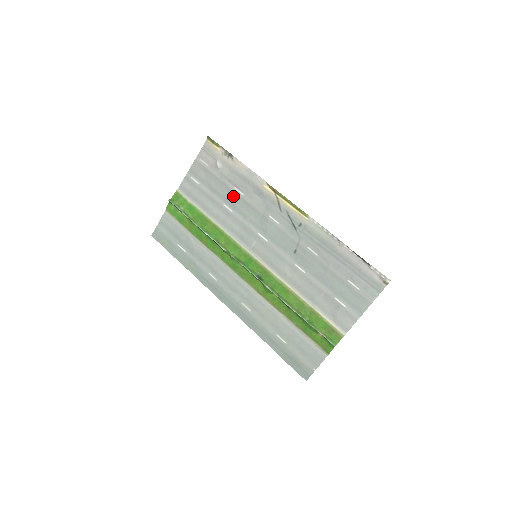
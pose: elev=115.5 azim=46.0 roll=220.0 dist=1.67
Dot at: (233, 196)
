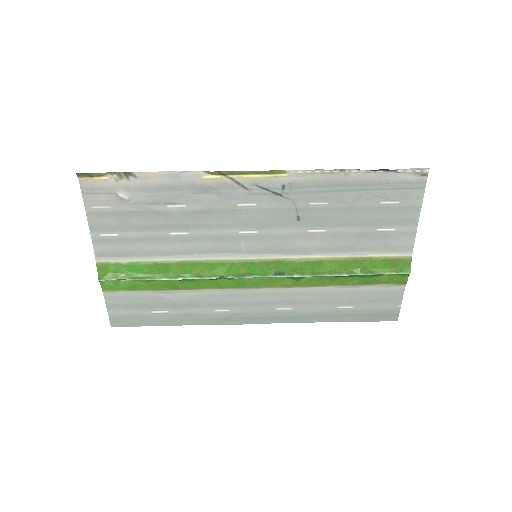
Dot at: (174, 217)
